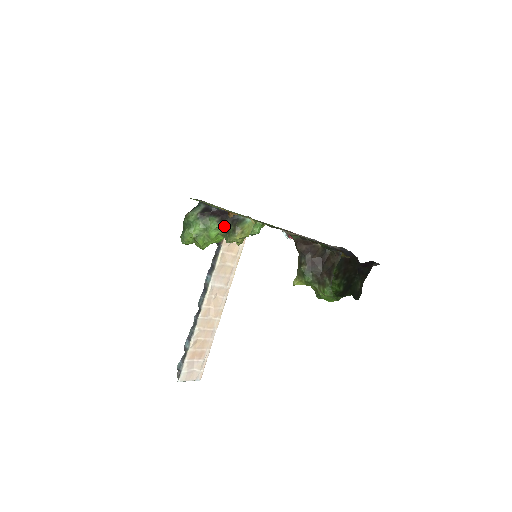
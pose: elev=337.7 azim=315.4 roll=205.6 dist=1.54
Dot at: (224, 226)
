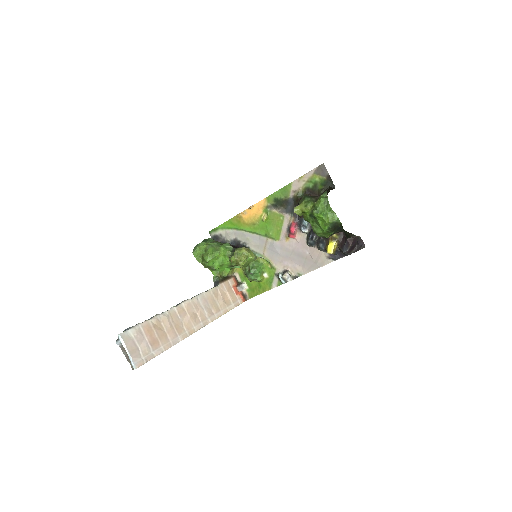
Dot at: (234, 248)
